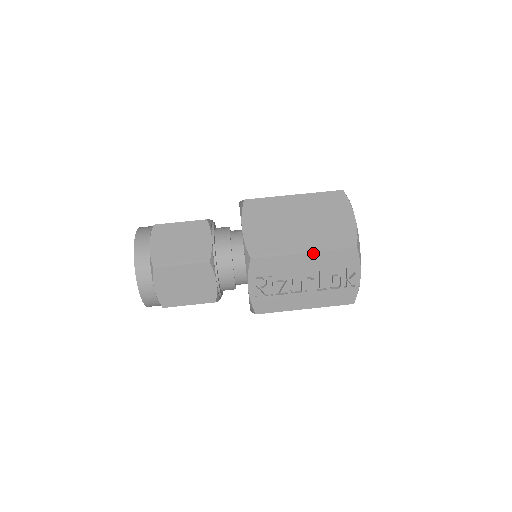
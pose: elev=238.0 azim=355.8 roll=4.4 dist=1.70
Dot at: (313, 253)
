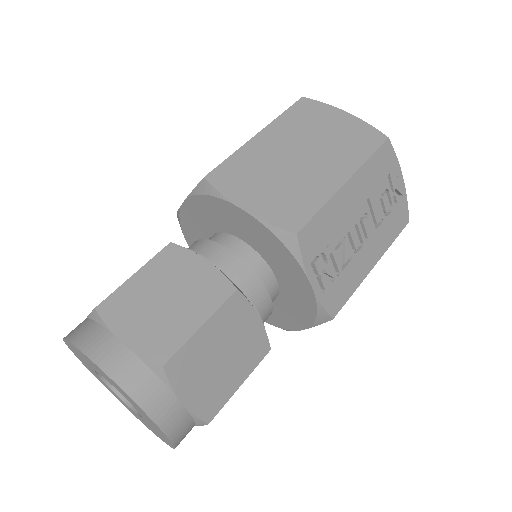
Dot at: (355, 175)
